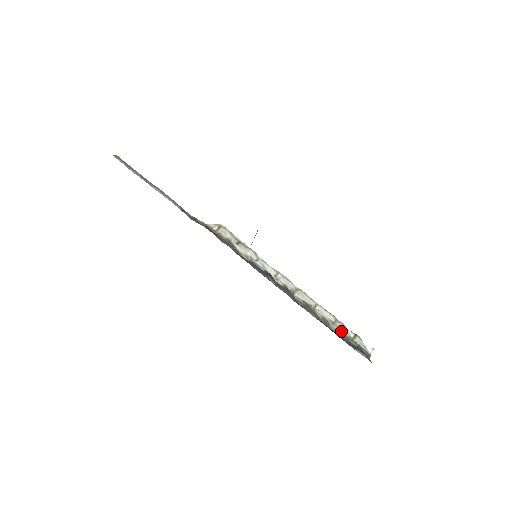
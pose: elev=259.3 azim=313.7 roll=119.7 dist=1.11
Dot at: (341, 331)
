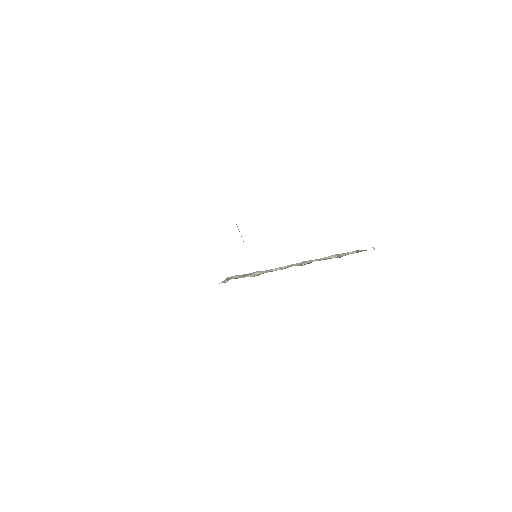
Dot at: occluded
